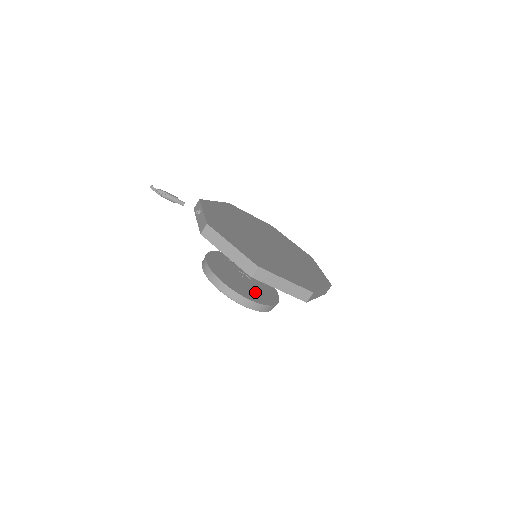
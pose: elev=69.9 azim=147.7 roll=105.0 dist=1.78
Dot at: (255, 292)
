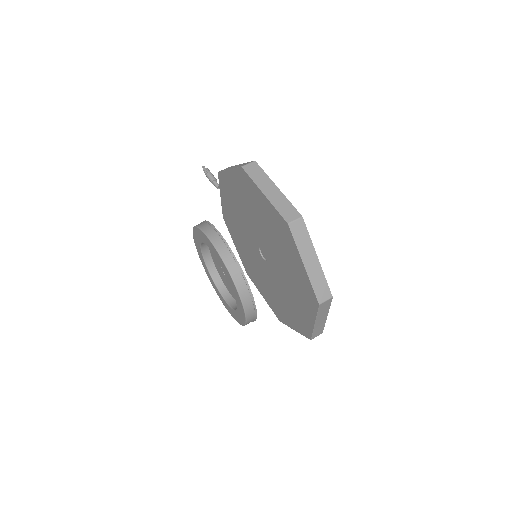
Dot at: occluded
